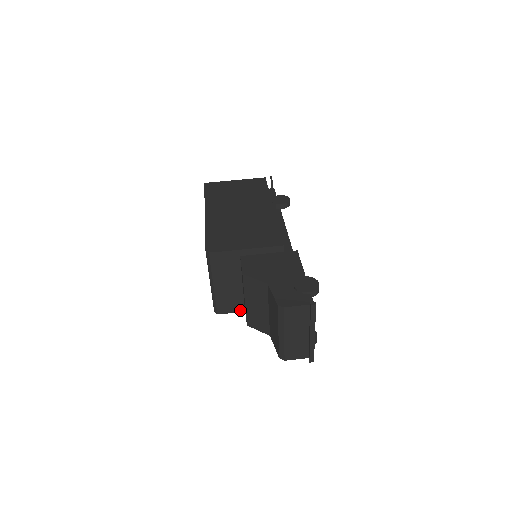
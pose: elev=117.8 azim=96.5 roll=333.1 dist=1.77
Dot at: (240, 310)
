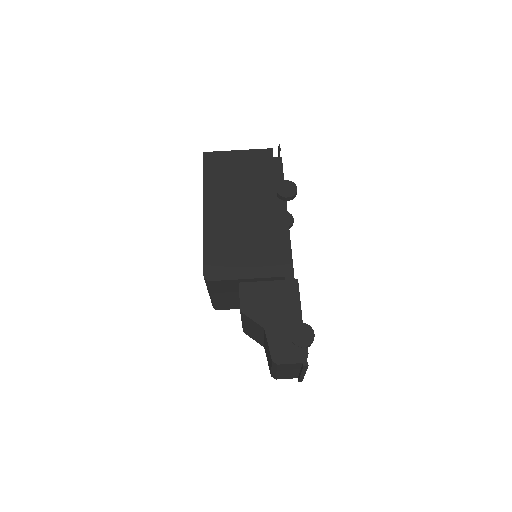
Dot at: (237, 308)
